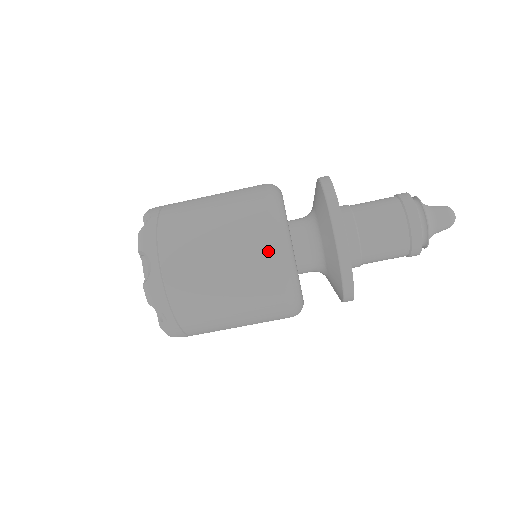
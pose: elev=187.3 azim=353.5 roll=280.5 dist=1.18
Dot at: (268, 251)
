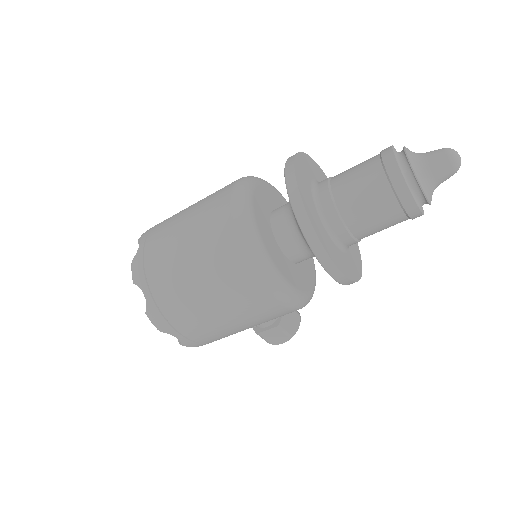
Dot at: (224, 207)
